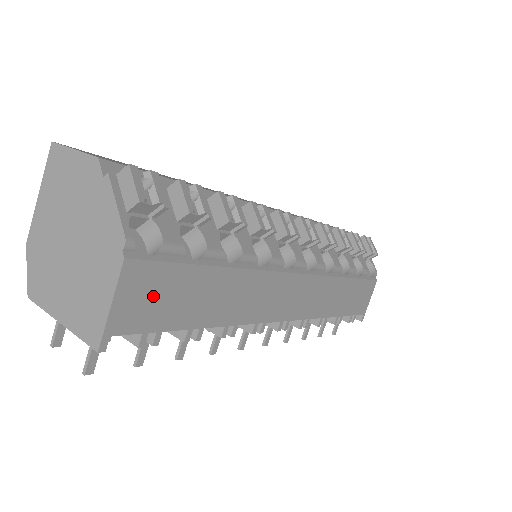
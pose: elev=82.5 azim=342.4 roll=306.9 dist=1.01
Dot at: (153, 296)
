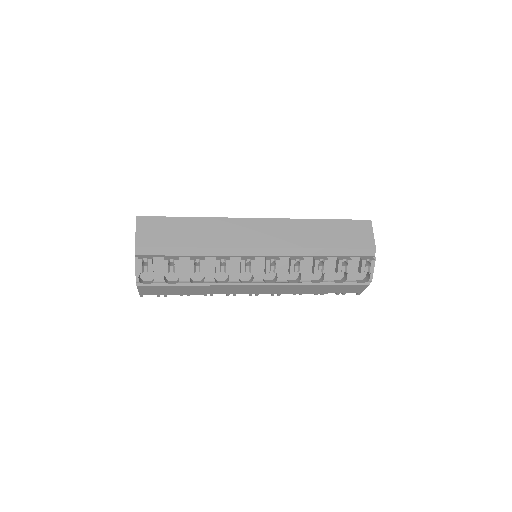
Dot at: (156, 290)
